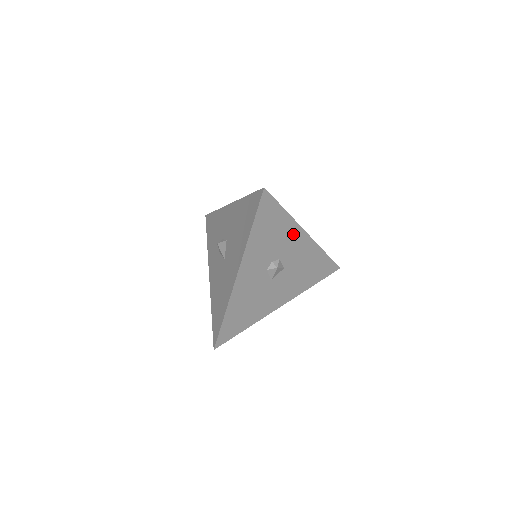
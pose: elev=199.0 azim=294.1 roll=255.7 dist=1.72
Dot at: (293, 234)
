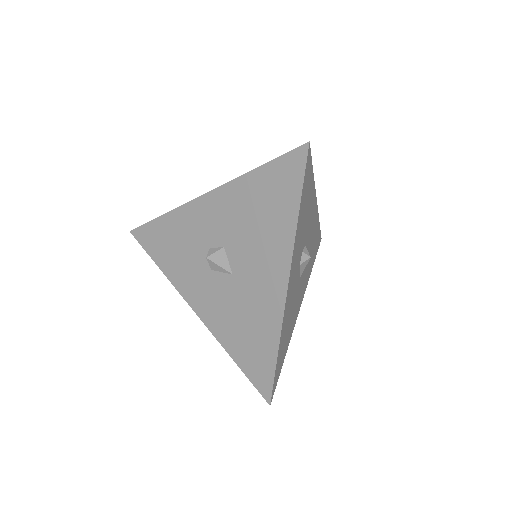
Dot at: (312, 206)
